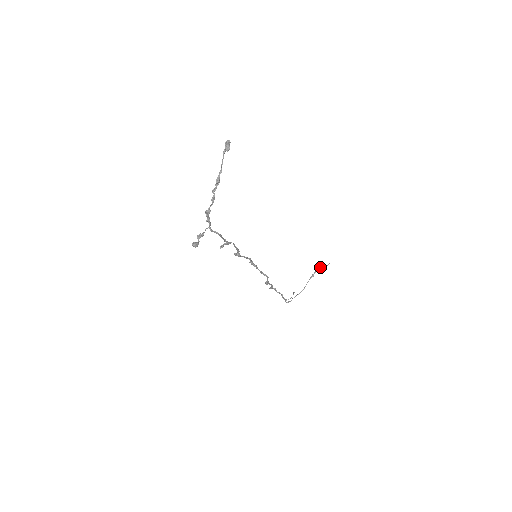
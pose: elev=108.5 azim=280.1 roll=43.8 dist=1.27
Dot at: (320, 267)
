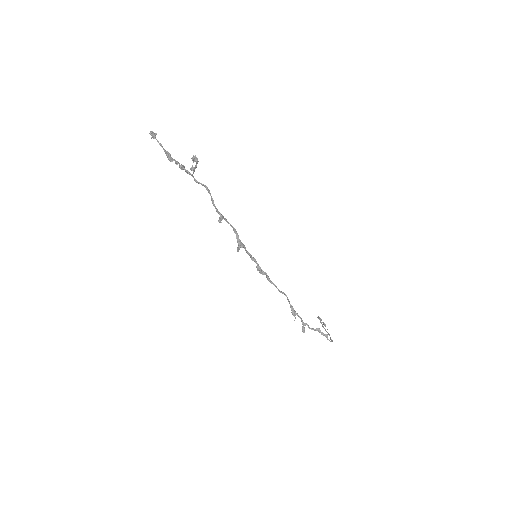
Dot at: (318, 317)
